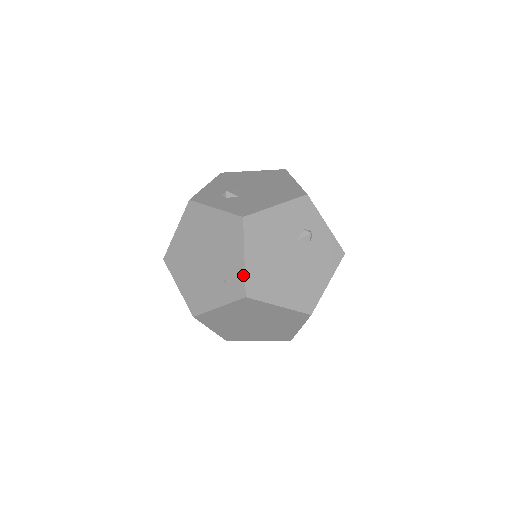
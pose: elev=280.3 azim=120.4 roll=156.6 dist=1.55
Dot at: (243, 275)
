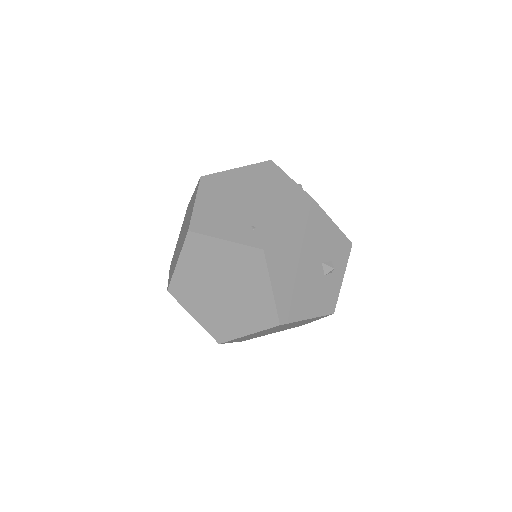
Dot at: (277, 234)
